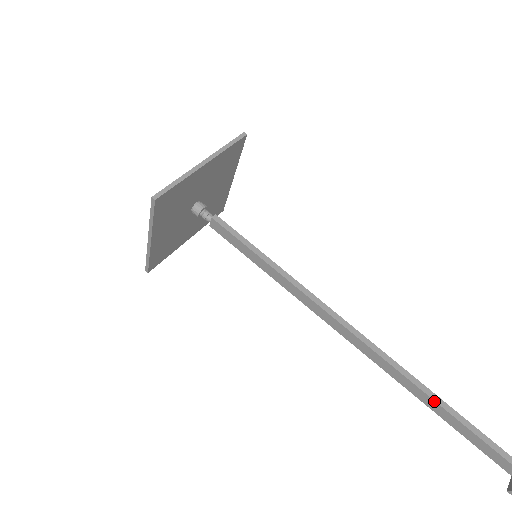
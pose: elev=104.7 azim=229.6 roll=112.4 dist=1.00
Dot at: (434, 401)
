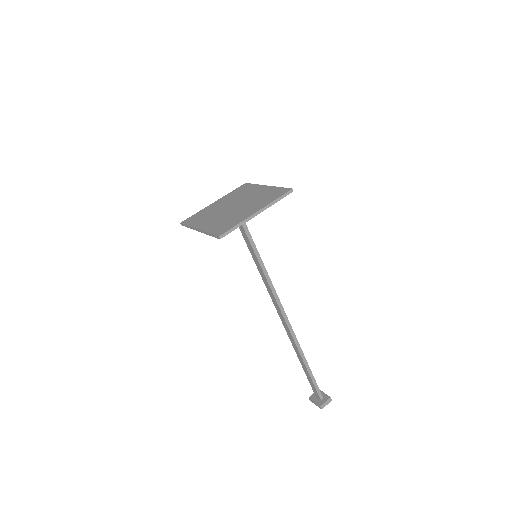
Dot at: (303, 360)
